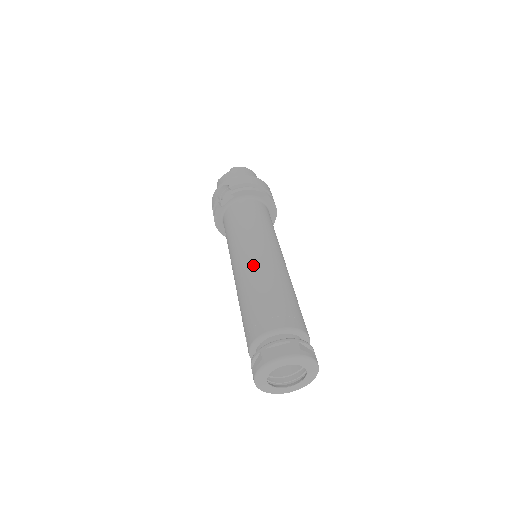
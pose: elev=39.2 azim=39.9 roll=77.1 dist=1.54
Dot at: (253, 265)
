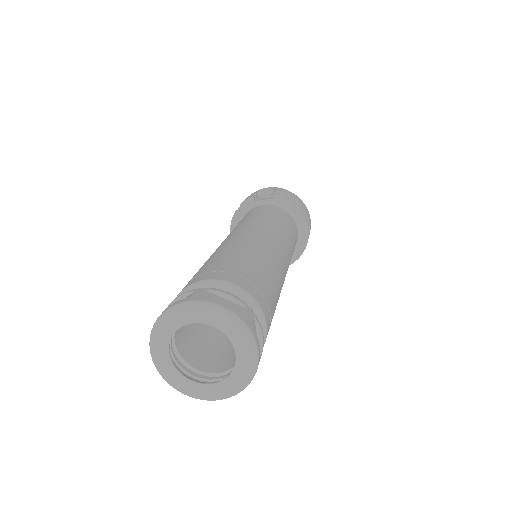
Dot at: (253, 238)
